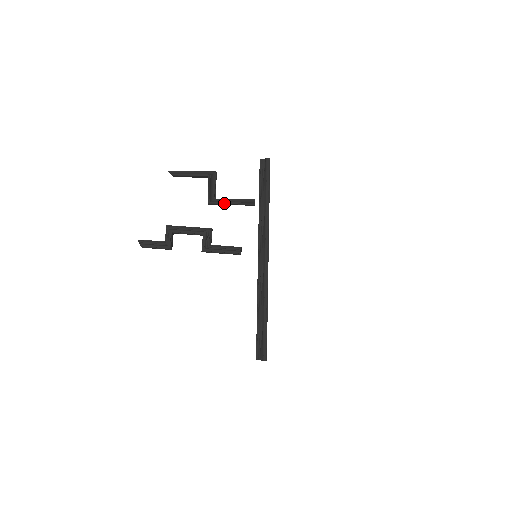
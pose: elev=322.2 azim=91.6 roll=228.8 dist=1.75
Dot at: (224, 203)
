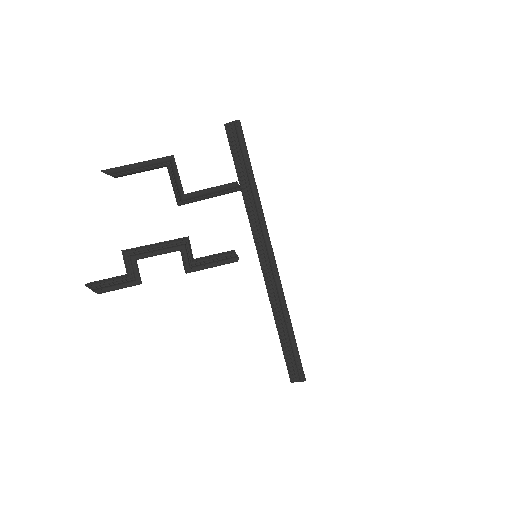
Dot at: (201, 198)
